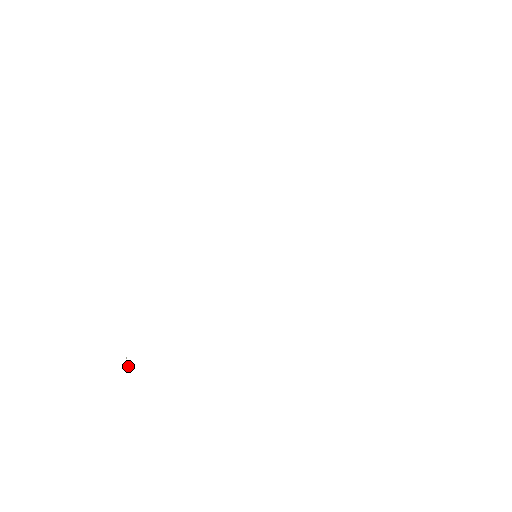
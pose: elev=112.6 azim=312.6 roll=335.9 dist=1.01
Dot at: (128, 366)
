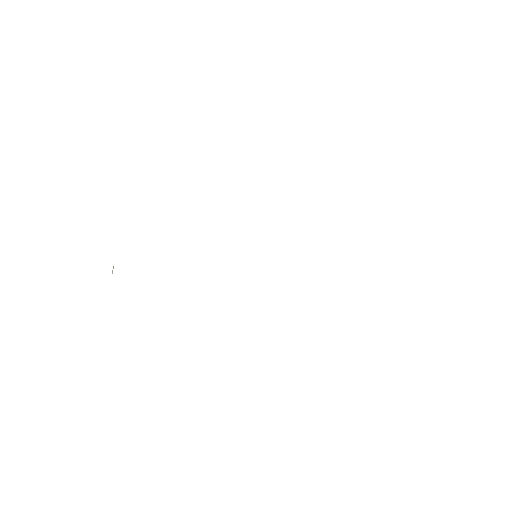
Dot at: (112, 272)
